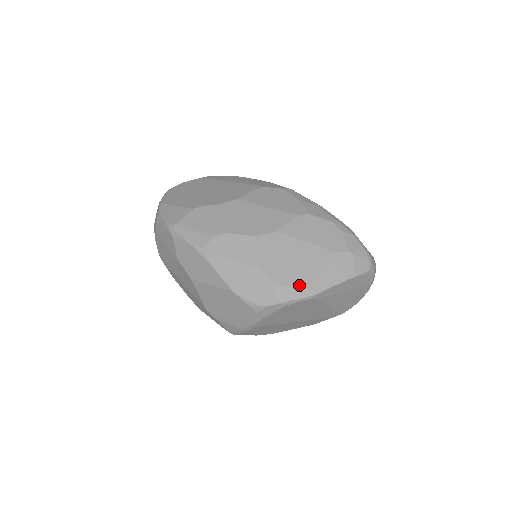
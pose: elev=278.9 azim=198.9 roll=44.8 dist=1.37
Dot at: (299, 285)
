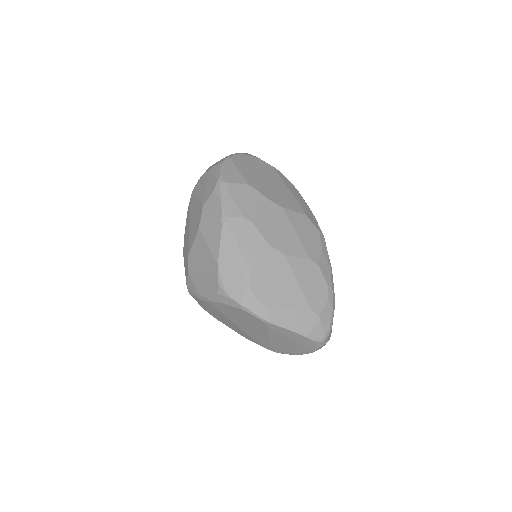
Dot at: (265, 305)
